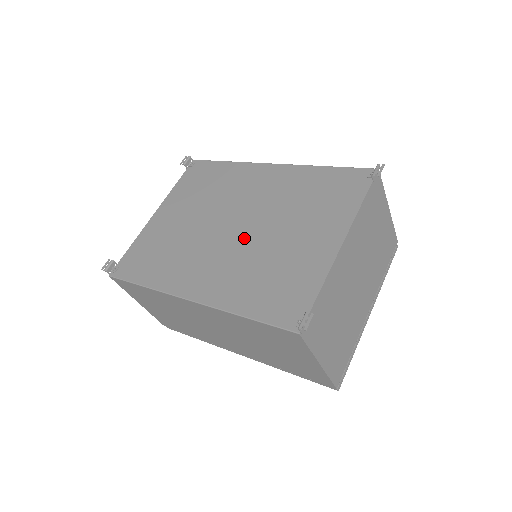
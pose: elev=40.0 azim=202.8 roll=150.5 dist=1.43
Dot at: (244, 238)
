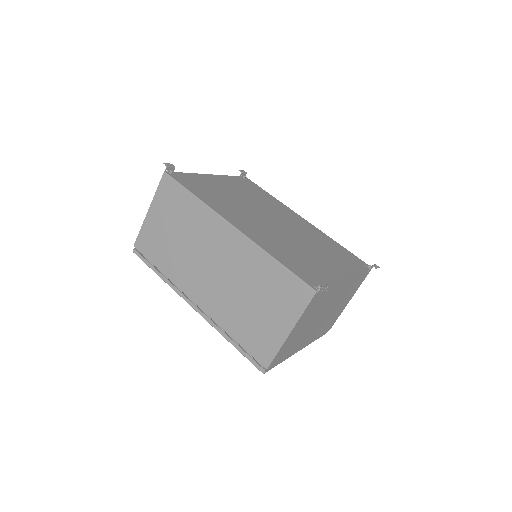
Dot at: (281, 231)
